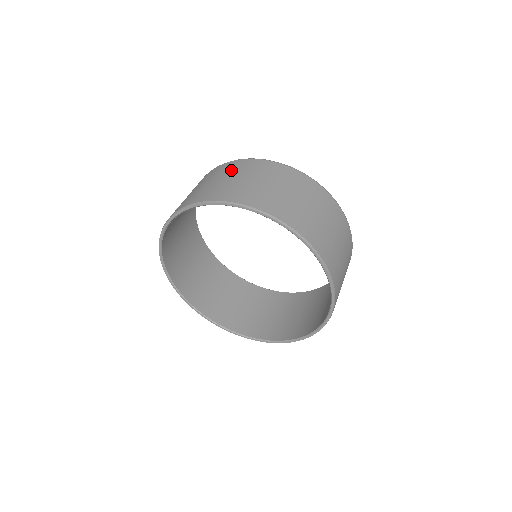
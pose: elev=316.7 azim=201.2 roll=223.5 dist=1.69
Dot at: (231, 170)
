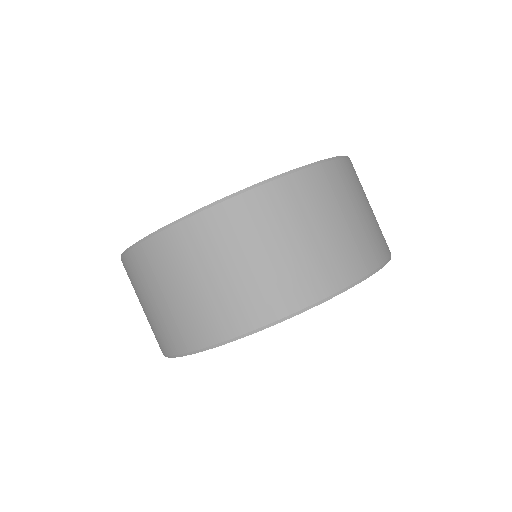
Dot at: (142, 281)
